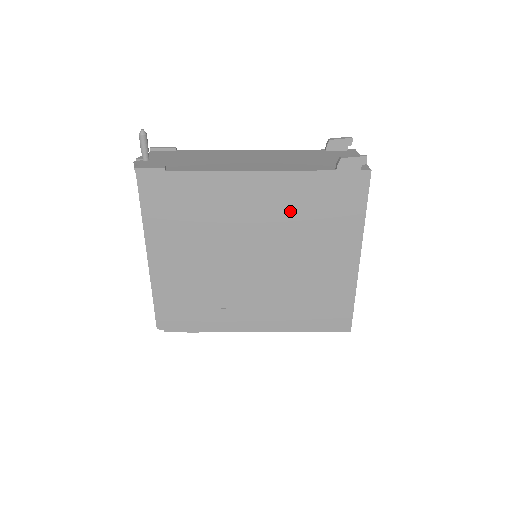
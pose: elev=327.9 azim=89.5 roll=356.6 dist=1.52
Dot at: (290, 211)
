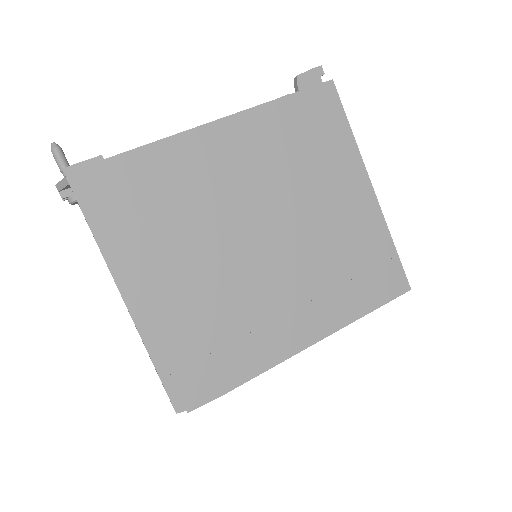
Dot at: (273, 158)
